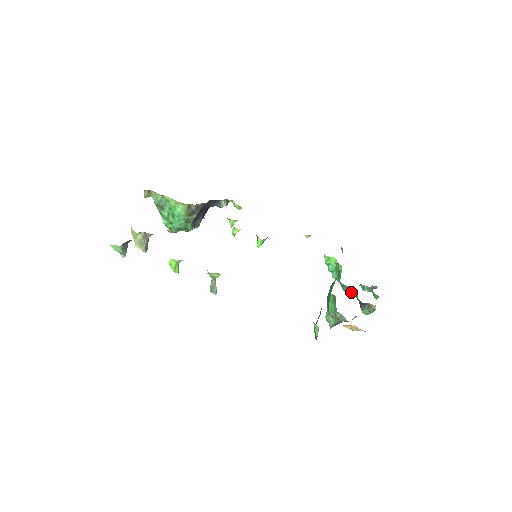
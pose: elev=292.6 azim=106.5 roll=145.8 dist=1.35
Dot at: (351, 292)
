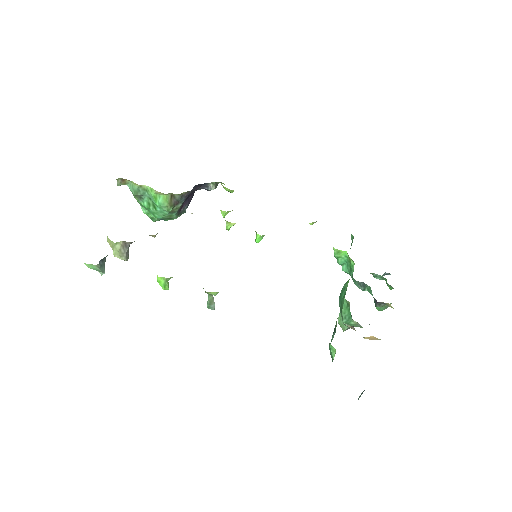
Dot at: (364, 287)
